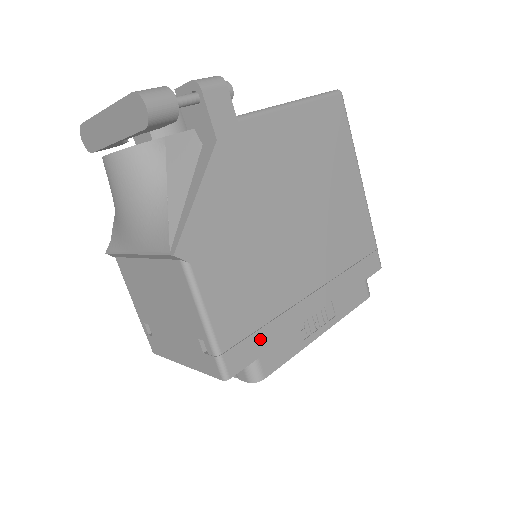
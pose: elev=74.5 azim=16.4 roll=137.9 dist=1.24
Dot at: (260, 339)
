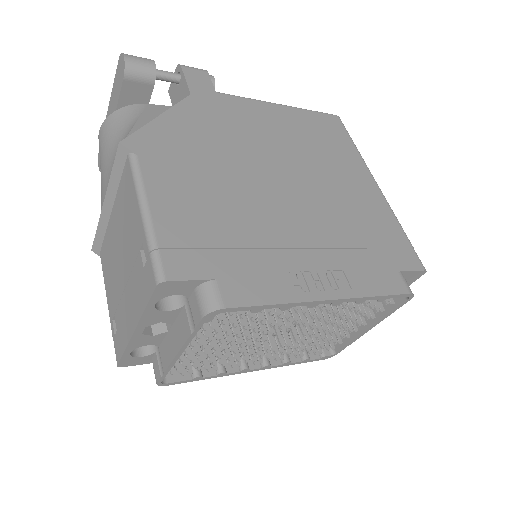
Dot at: (222, 260)
